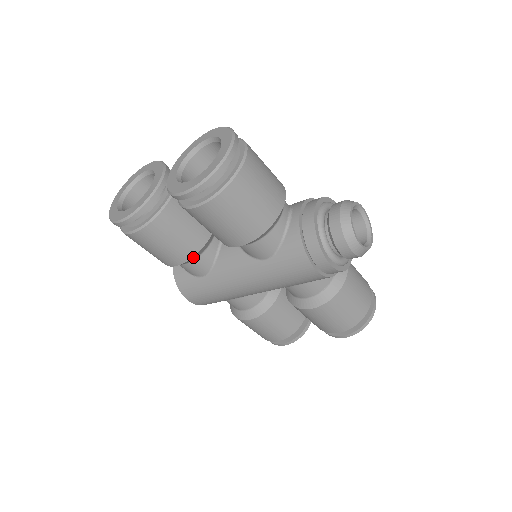
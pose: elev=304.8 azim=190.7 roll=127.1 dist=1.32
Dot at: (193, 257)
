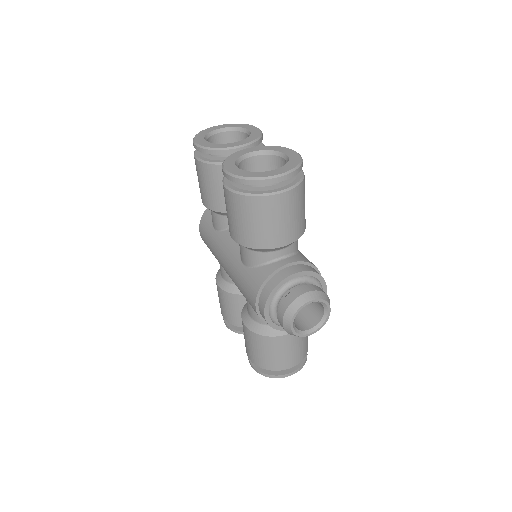
Dot at: (215, 211)
